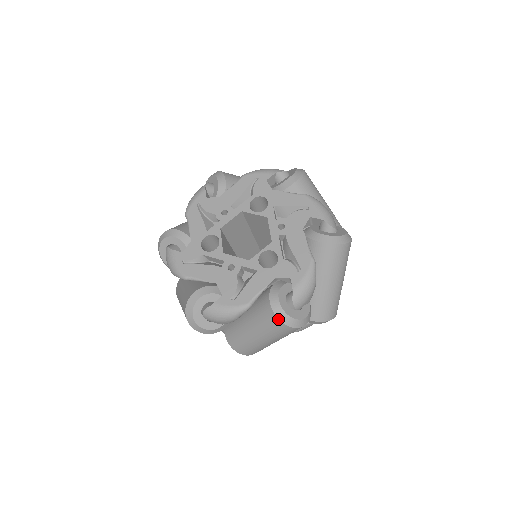
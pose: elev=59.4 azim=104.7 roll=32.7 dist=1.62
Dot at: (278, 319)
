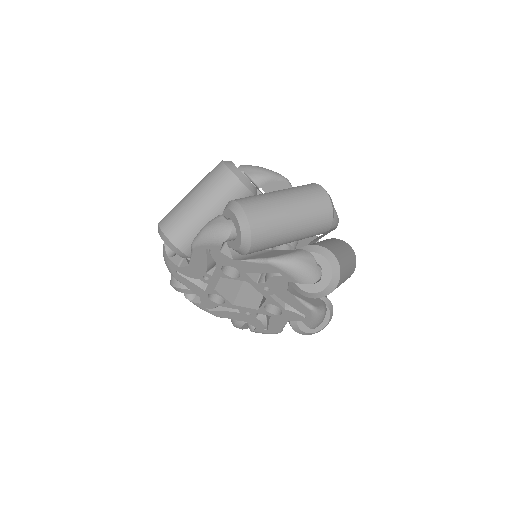
Dot at: occluded
